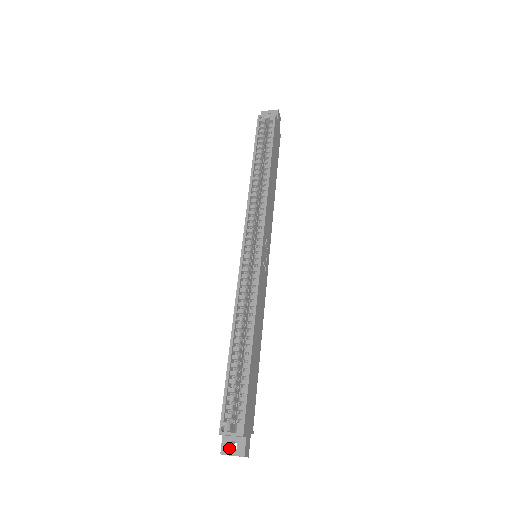
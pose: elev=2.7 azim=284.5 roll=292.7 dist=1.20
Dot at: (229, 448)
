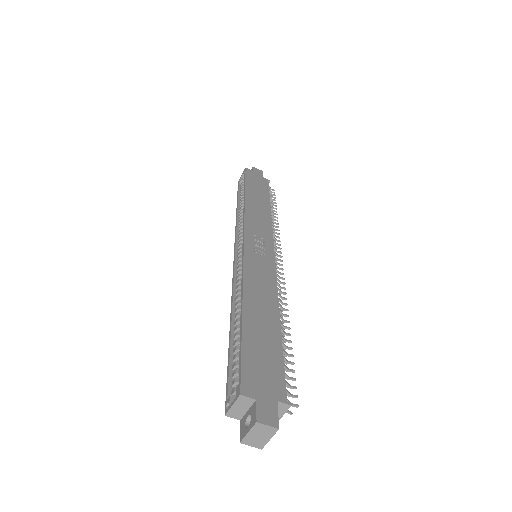
Dot at: (245, 427)
